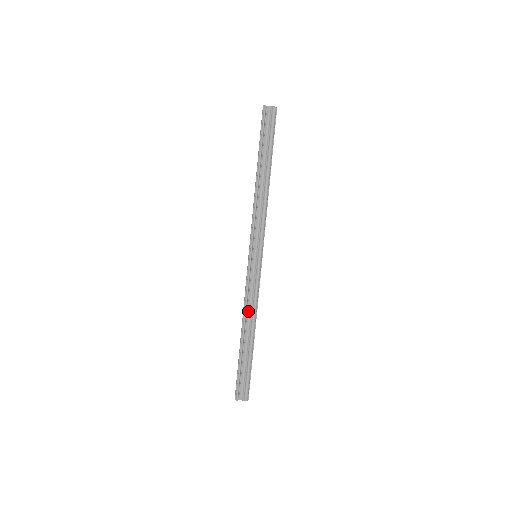
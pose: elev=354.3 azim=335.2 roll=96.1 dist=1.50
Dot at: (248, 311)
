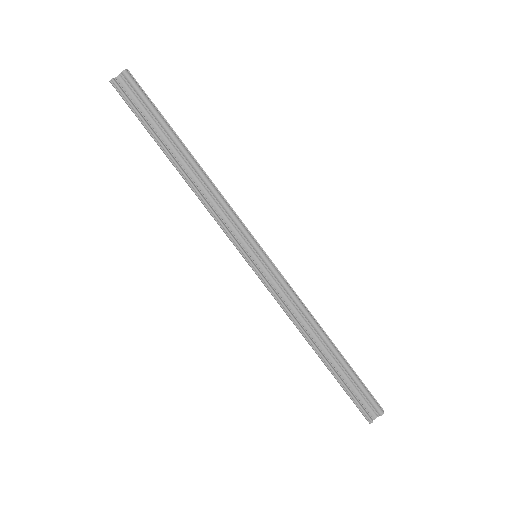
Dot at: (301, 322)
